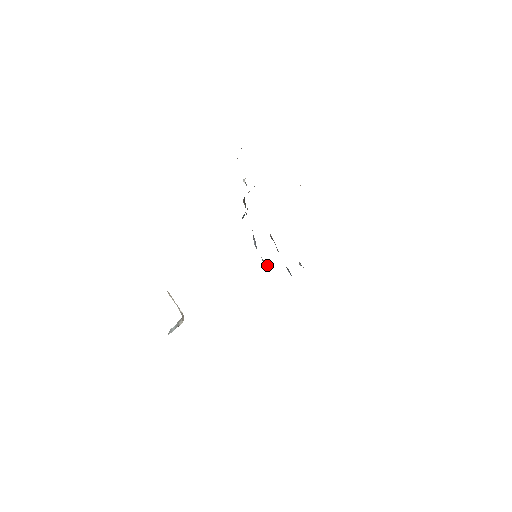
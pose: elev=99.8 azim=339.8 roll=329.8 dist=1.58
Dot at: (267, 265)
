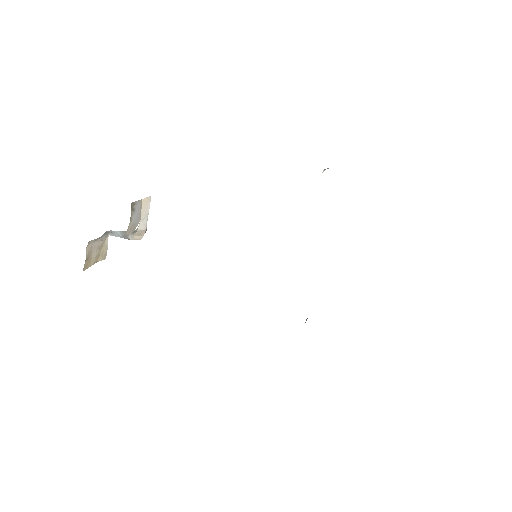
Dot at: occluded
